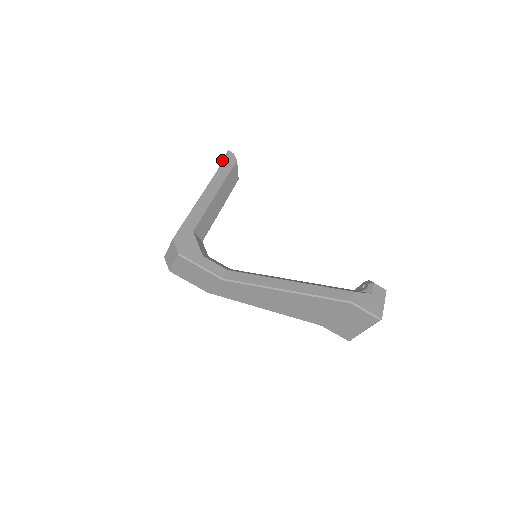
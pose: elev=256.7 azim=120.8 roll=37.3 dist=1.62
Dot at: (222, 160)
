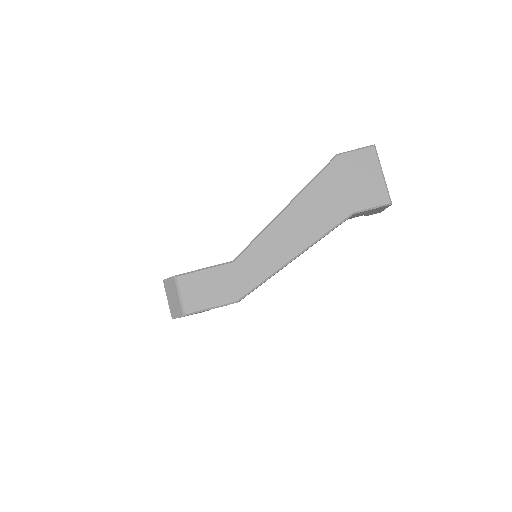
Dot at: occluded
